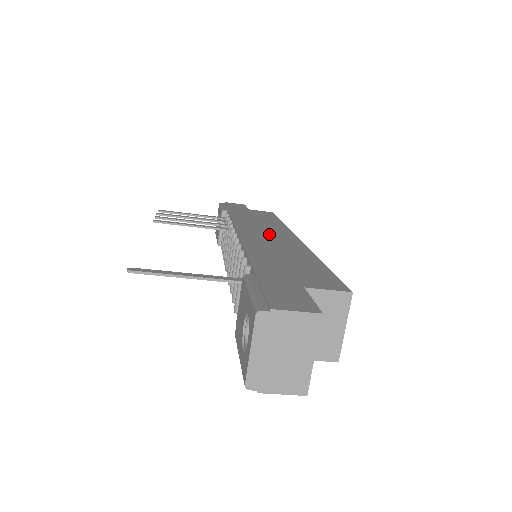
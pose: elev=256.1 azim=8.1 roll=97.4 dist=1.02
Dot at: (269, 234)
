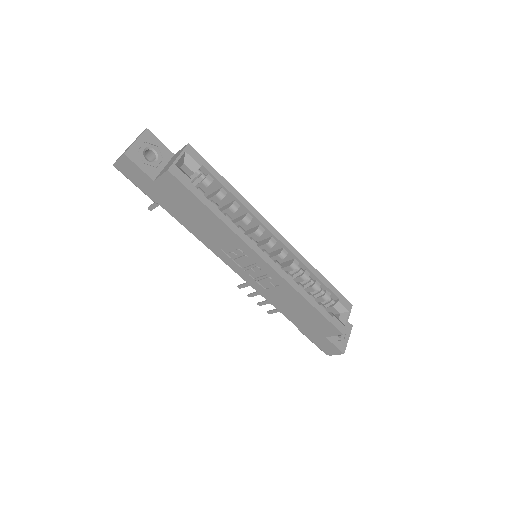
Dot at: occluded
